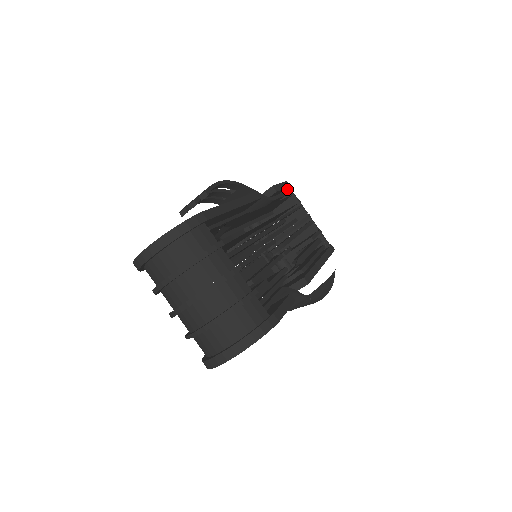
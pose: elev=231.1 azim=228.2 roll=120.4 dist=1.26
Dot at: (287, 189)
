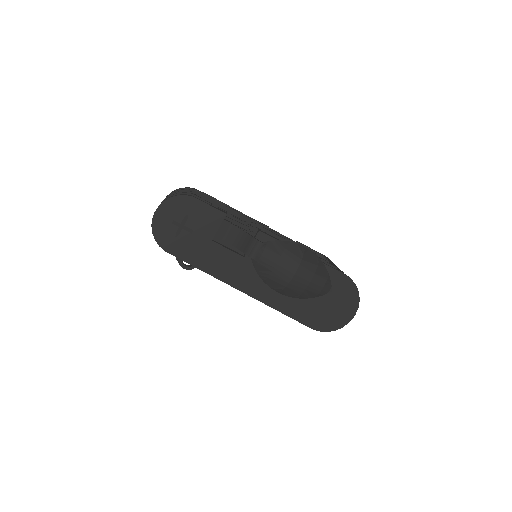
Dot at: occluded
